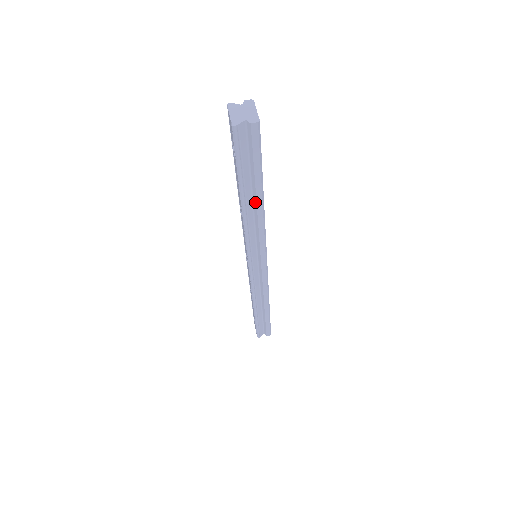
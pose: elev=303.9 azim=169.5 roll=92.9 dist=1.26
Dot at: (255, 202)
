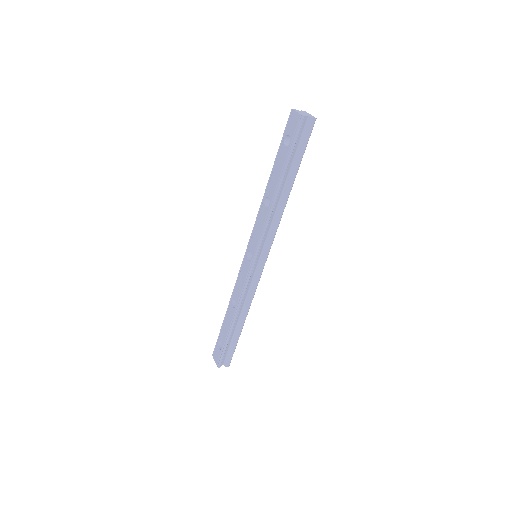
Dot at: (286, 189)
